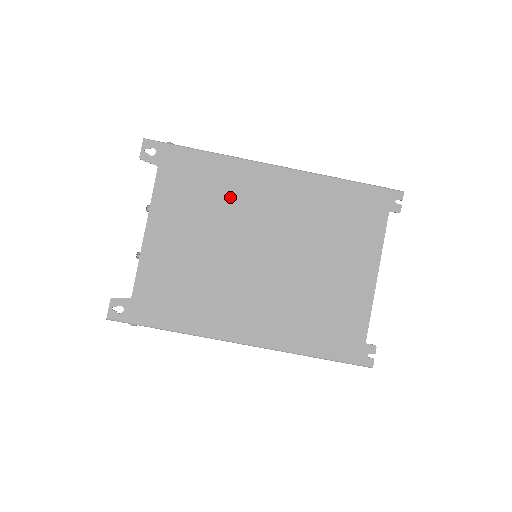
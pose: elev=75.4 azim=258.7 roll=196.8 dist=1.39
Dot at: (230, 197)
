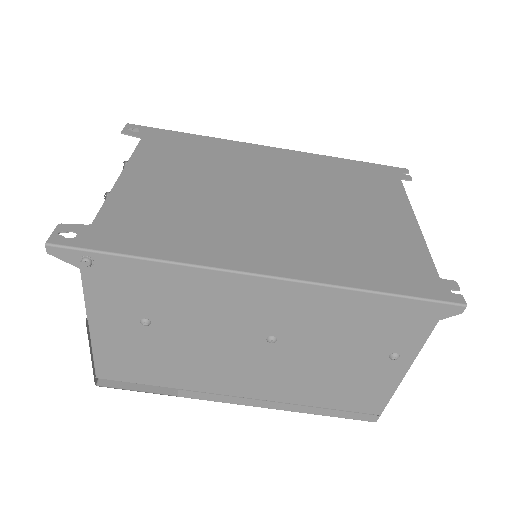
Dot at: (224, 160)
